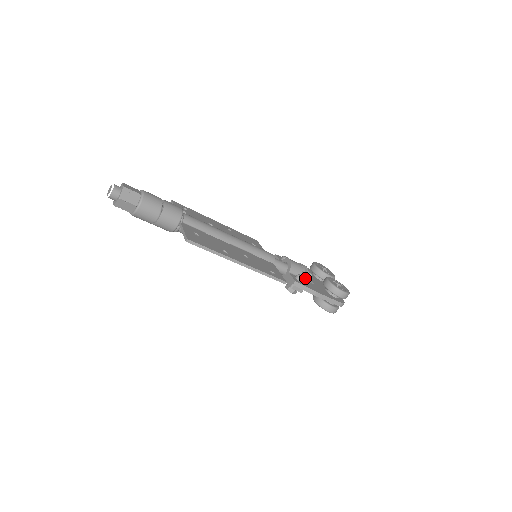
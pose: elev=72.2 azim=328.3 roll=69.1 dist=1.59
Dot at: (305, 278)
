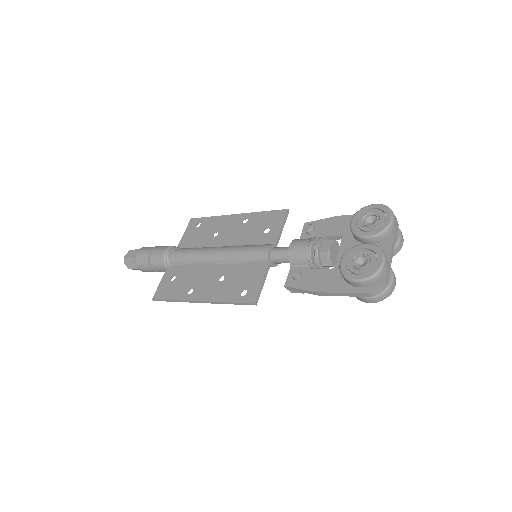
Dot at: (316, 264)
